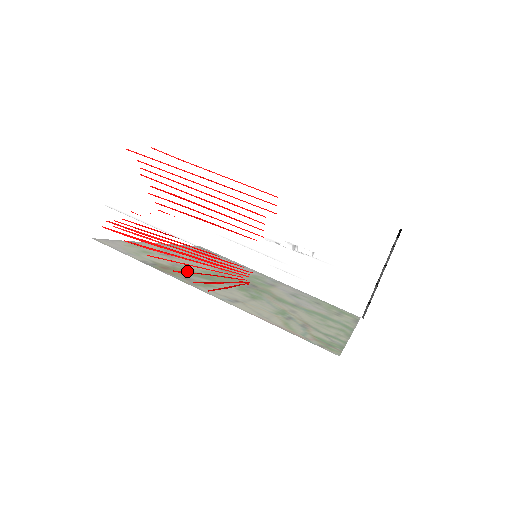
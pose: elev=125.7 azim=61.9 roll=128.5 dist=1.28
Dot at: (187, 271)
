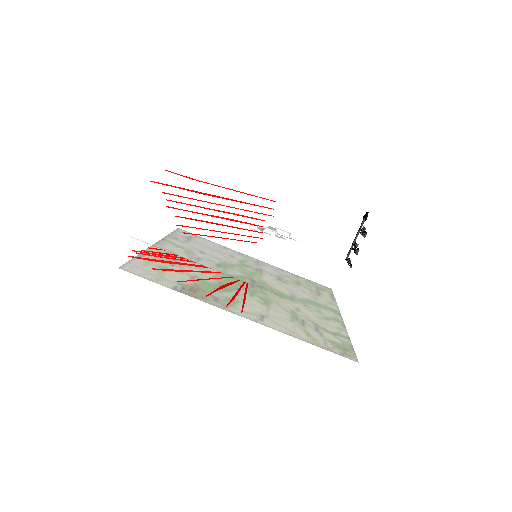
Dot at: (206, 285)
